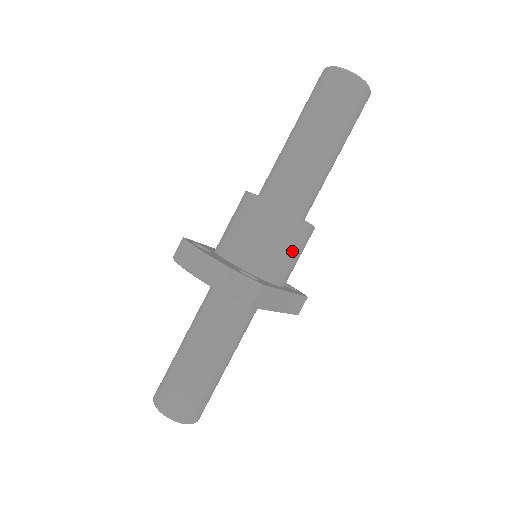
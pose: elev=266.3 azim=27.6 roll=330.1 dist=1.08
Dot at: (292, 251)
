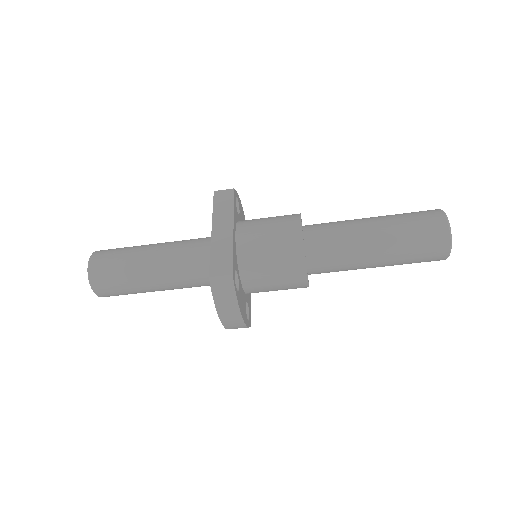
Dot at: occluded
